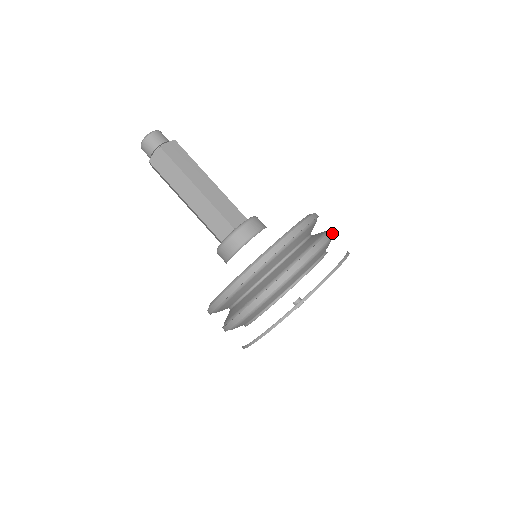
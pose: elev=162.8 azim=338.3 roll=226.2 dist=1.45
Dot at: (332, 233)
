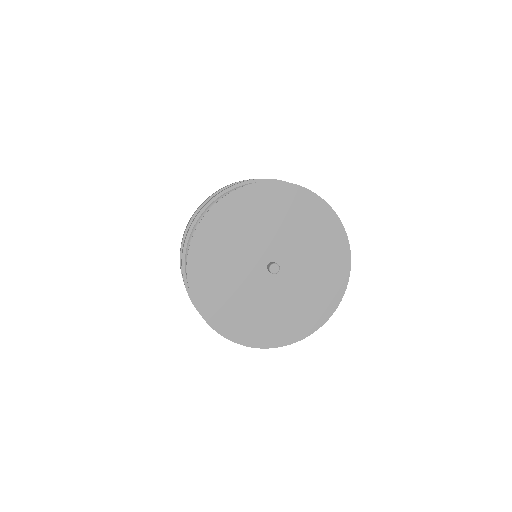
Dot at: (273, 179)
